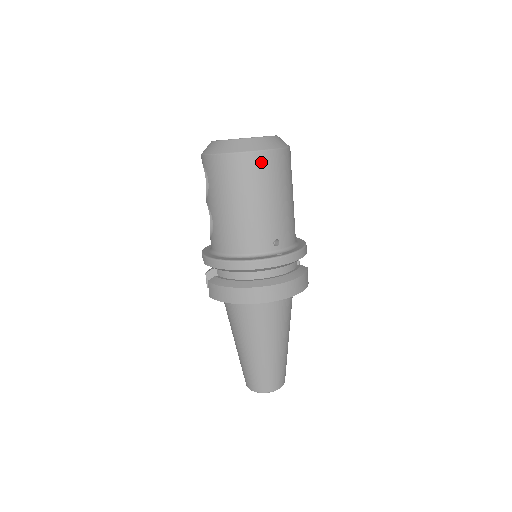
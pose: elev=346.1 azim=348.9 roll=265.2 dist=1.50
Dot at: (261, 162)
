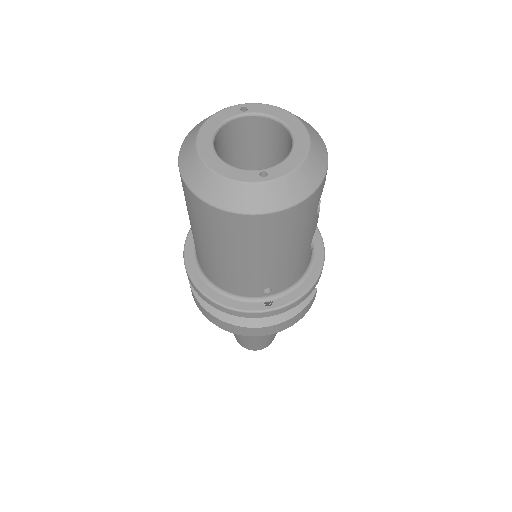
Dot at: (252, 226)
